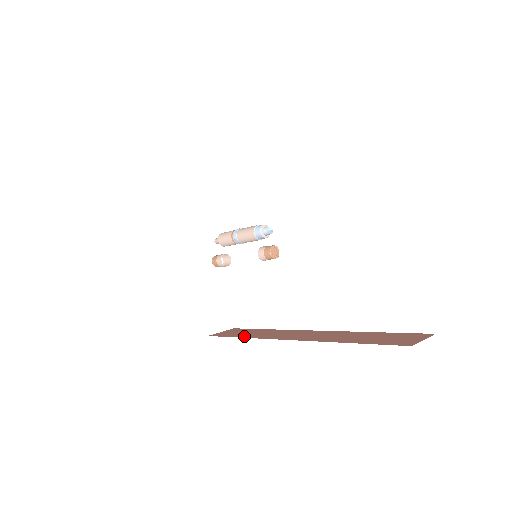
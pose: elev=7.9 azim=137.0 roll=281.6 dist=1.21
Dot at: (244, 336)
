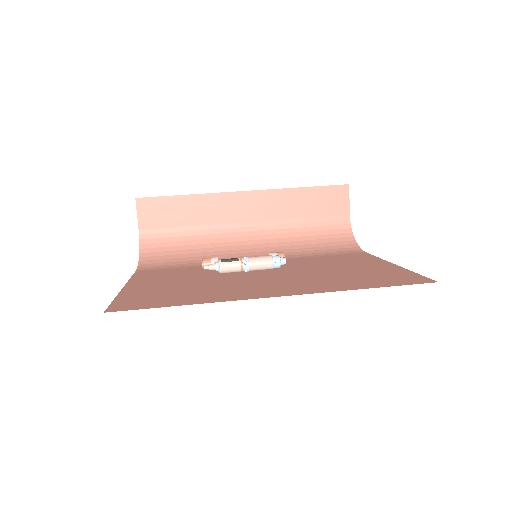
Dot at: (189, 225)
